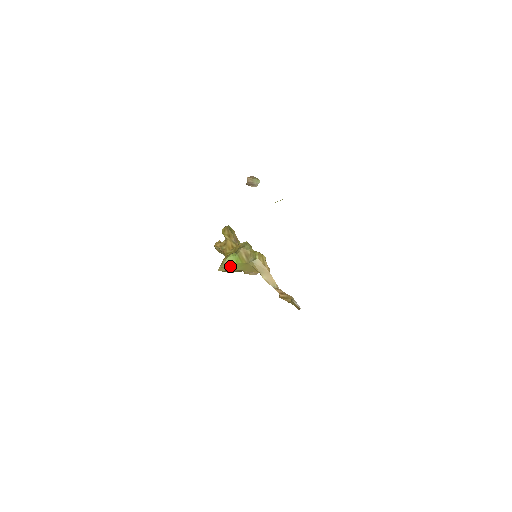
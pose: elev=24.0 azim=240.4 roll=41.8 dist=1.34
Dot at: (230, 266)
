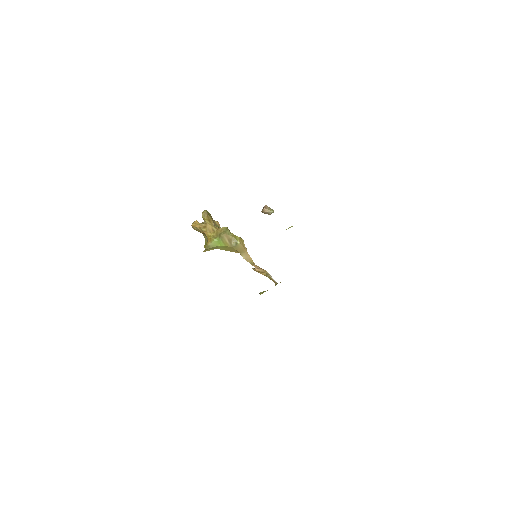
Dot at: (214, 248)
